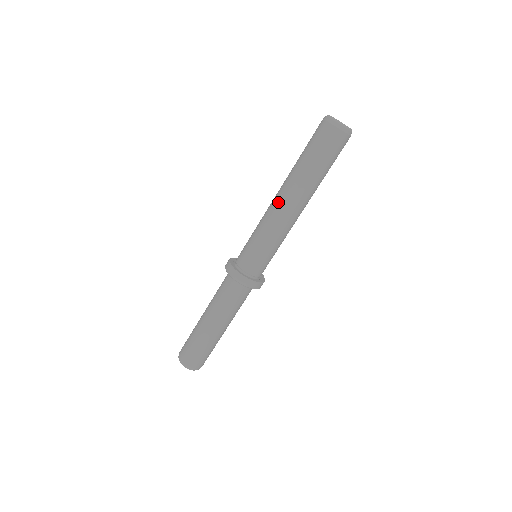
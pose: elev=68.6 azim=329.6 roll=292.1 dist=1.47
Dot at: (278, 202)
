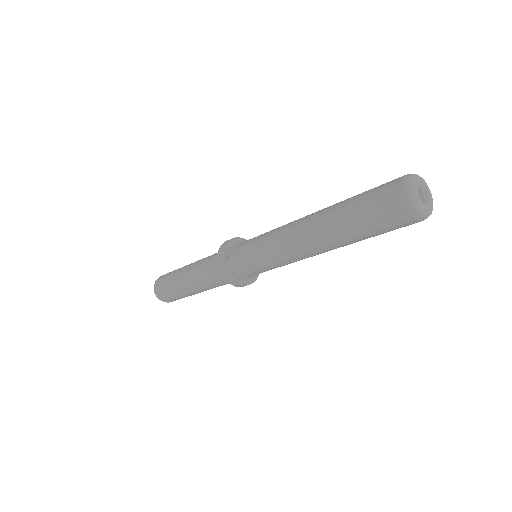
Dot at: (303, 249)
